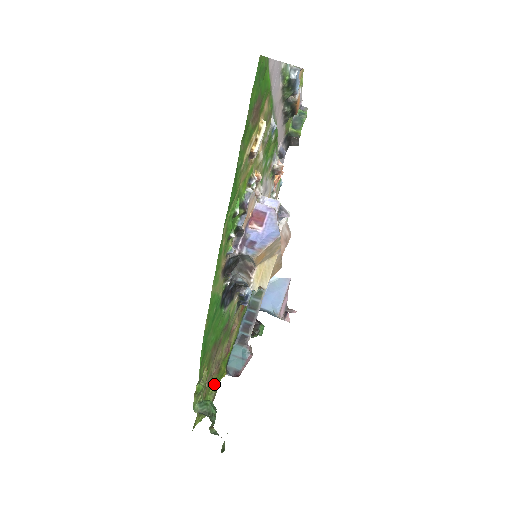
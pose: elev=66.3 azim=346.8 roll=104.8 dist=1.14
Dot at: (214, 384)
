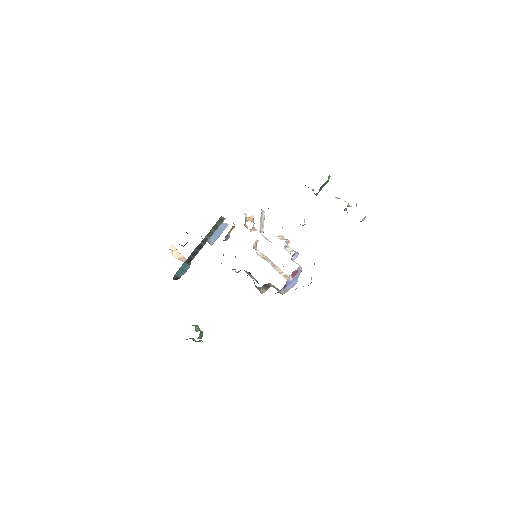
Dot at: occluded
